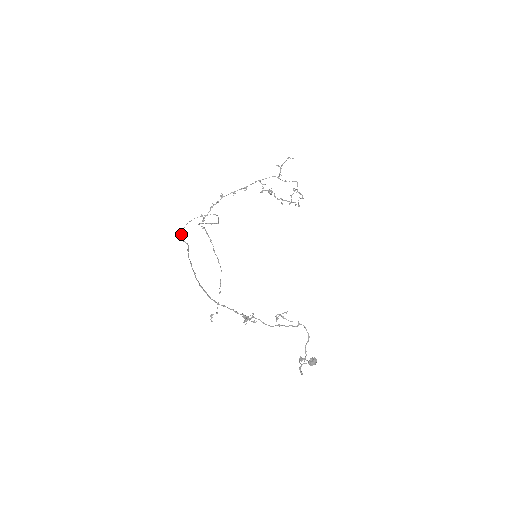
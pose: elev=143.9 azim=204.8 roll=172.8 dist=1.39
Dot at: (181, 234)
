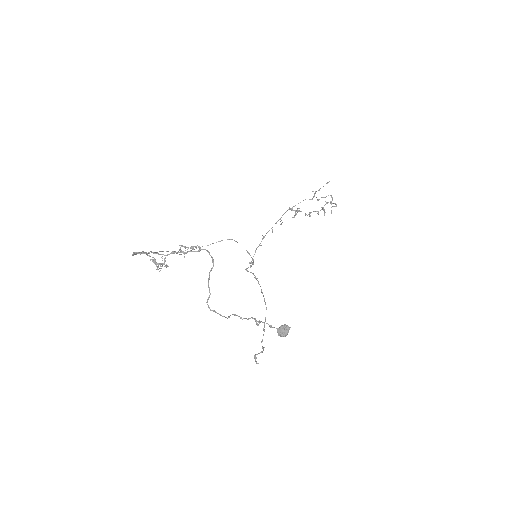
Dot at: occluded
